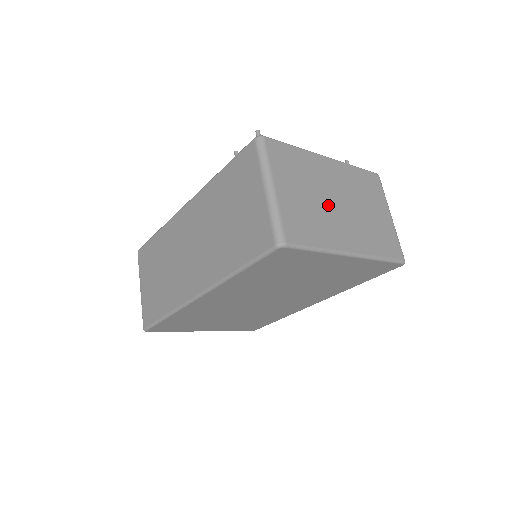
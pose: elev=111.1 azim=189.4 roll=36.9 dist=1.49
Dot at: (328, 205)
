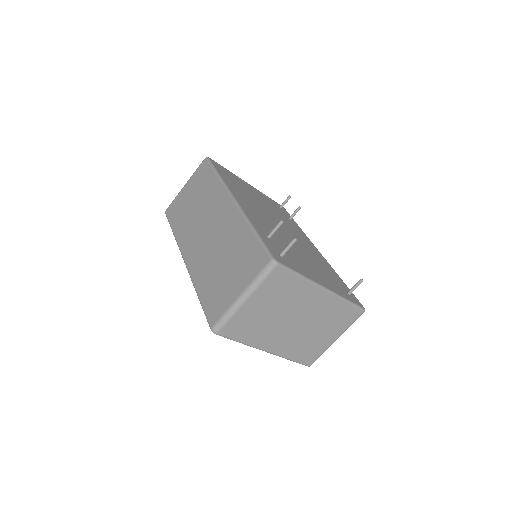
Dot at: (283, 321)
